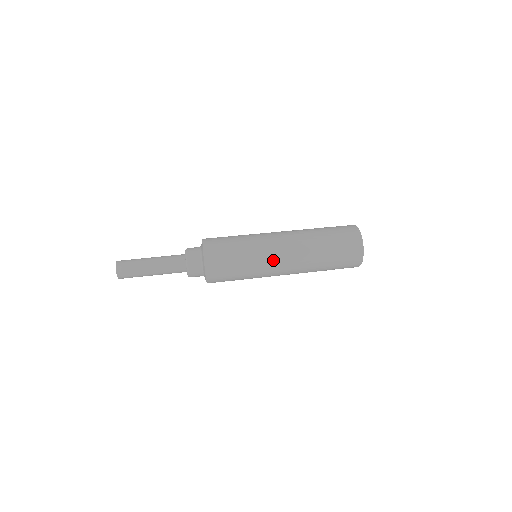
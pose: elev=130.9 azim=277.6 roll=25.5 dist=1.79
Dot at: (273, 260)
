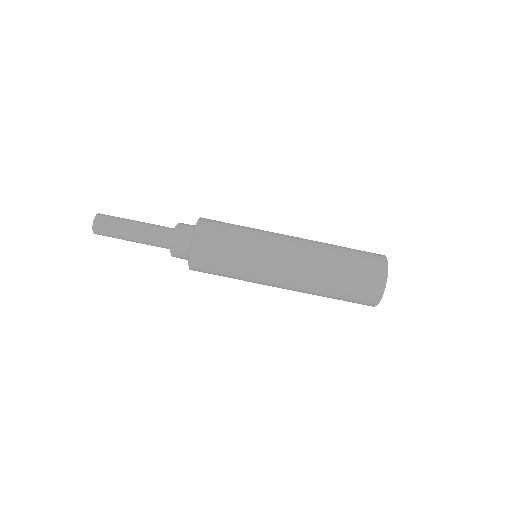
Dot at: (268, 285)
